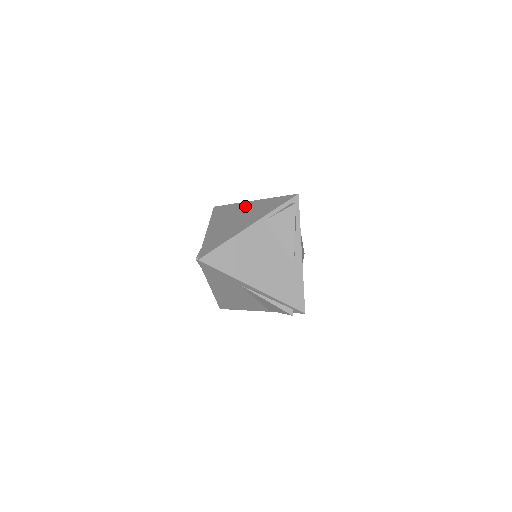
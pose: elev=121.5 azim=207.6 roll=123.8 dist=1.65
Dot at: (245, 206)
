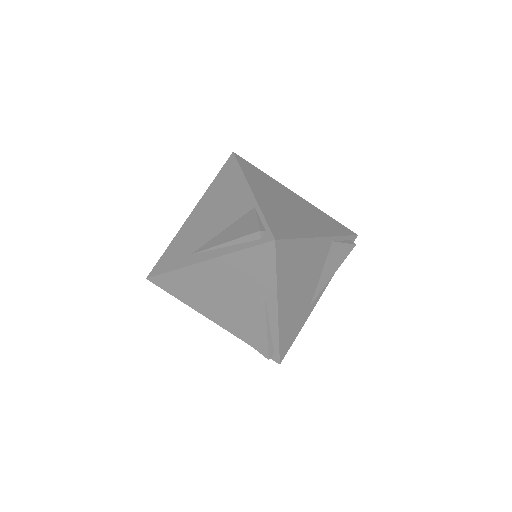
Dot at: (291, 194)
